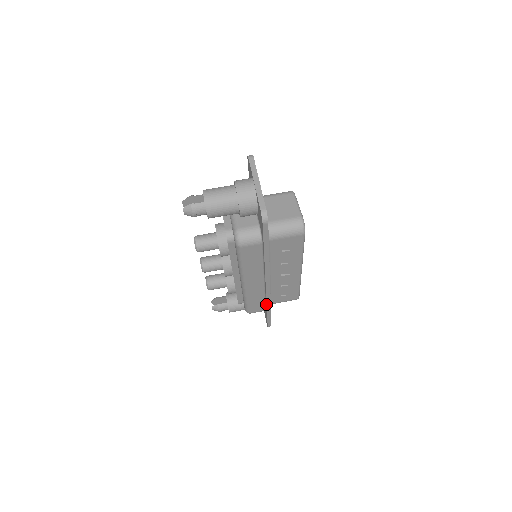
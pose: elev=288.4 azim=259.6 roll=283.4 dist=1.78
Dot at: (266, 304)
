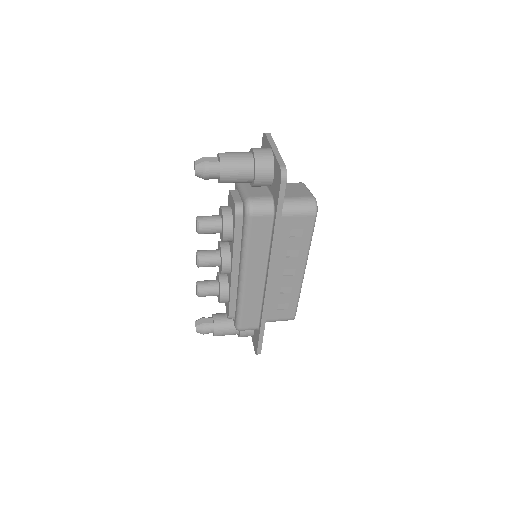
Dot at: (261, 314)
